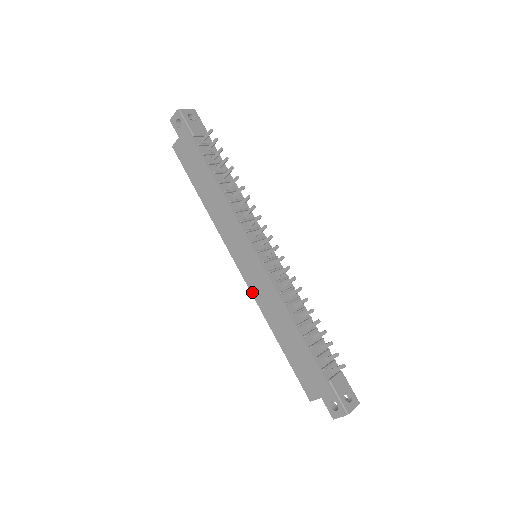
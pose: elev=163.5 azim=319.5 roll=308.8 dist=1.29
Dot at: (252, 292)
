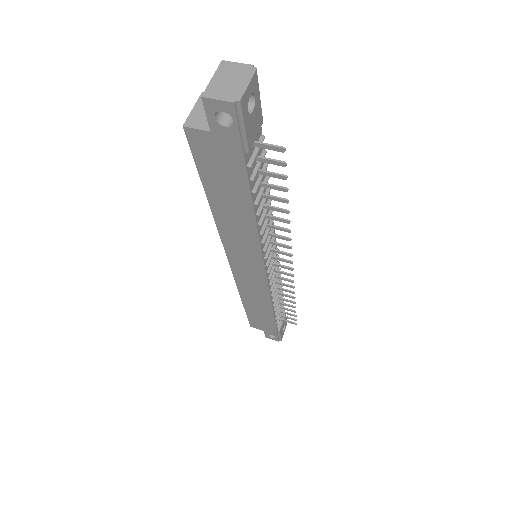
Dot at: (236, 280)
